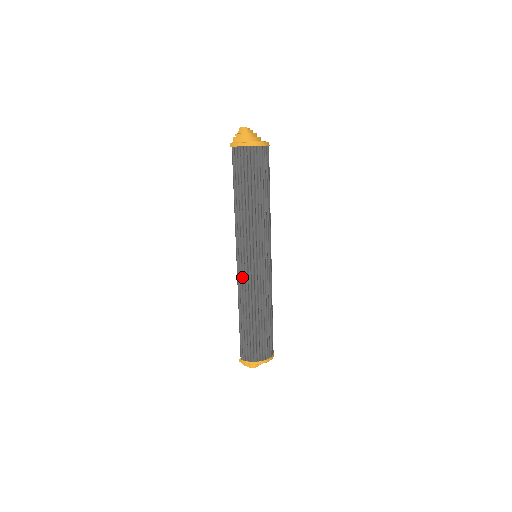
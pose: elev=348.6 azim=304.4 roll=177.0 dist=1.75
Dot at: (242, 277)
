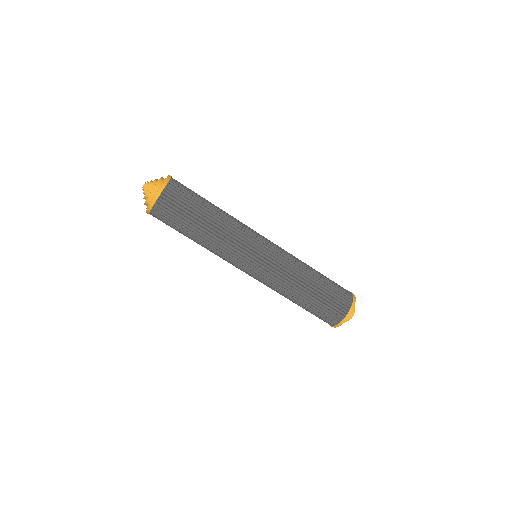
Dot at: (259, 281)
